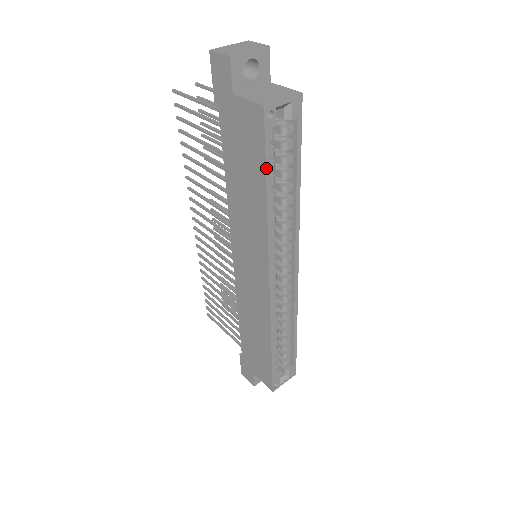
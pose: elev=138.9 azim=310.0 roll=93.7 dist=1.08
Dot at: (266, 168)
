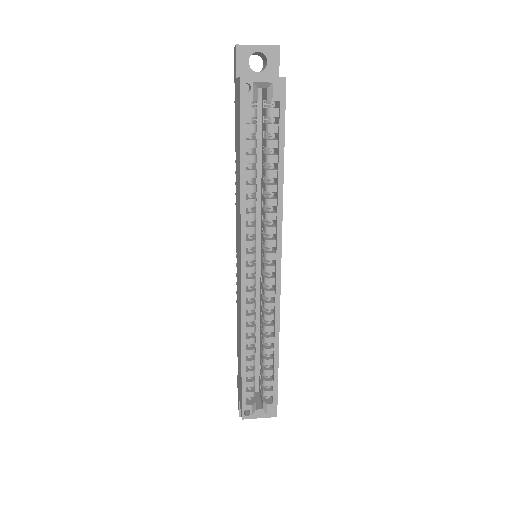
Dot at: (241, 139)
